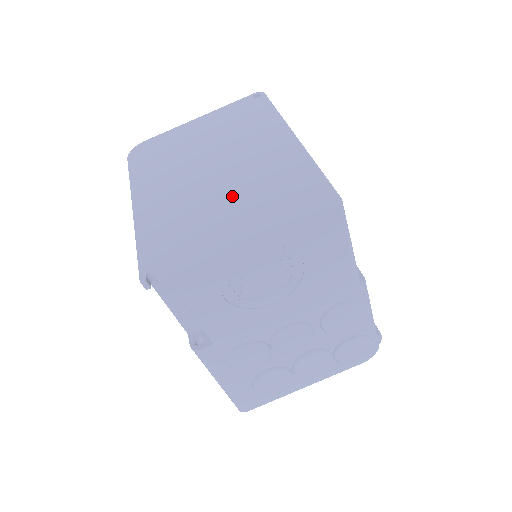
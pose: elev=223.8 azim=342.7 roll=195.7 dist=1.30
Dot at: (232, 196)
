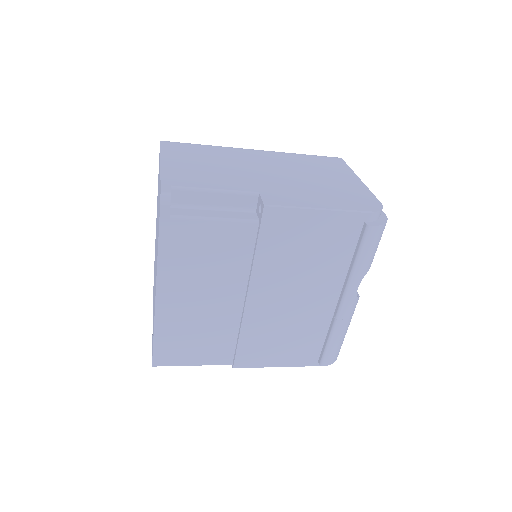
Dot at: (154, 287)
